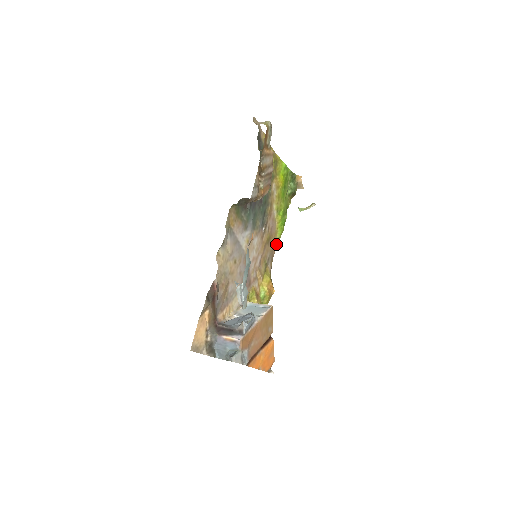
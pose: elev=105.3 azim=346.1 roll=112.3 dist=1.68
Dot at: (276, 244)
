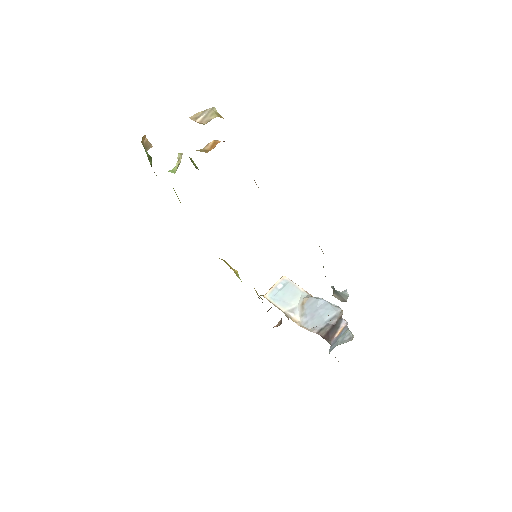
Dot at: occluded
